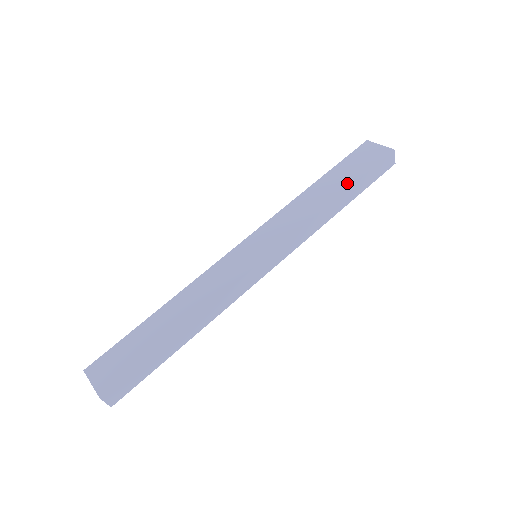
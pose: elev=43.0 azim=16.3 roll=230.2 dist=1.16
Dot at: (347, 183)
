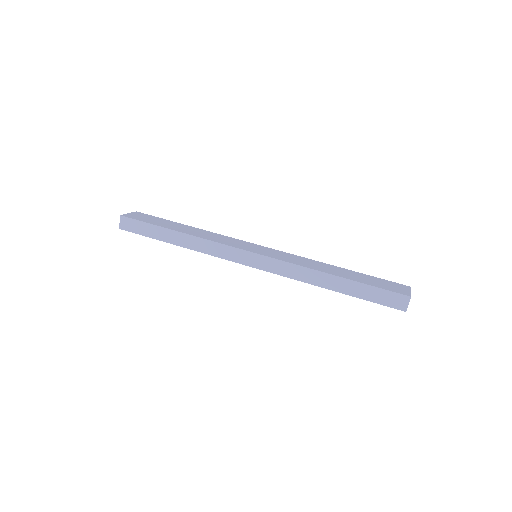
Dot at: (352, 278)
